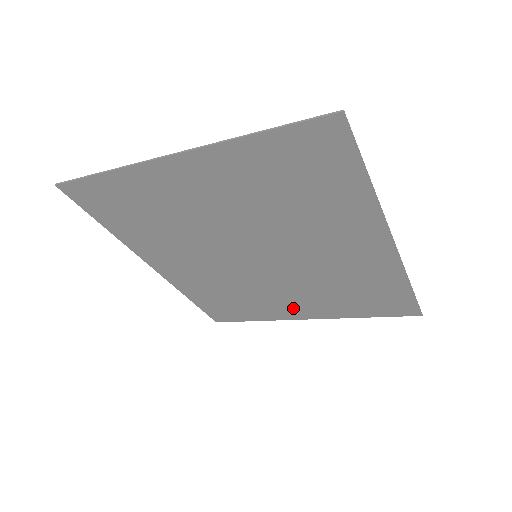
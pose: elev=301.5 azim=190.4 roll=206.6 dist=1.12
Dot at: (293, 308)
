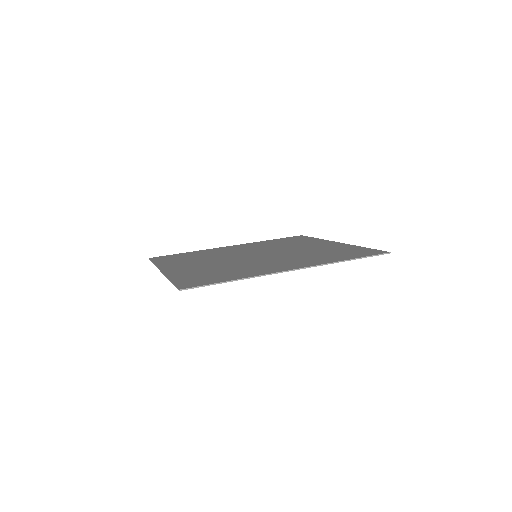
Dot at: occluded
